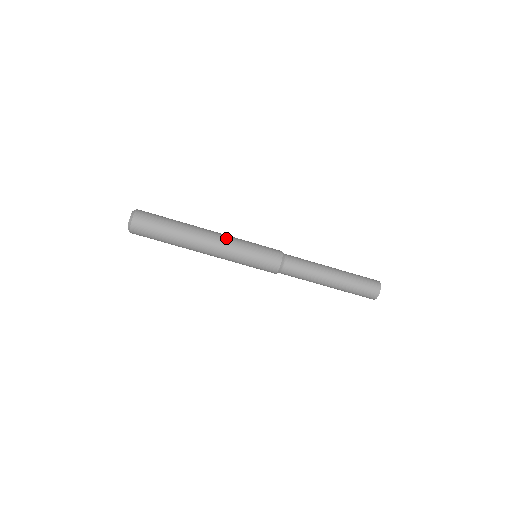
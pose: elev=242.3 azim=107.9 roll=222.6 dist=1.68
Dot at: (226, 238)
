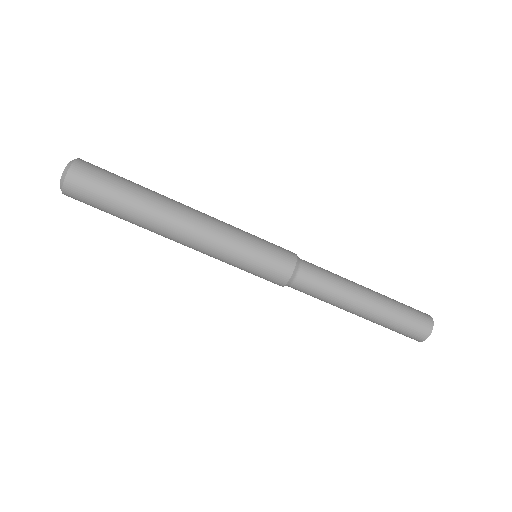
Dot at: (215, 218)
